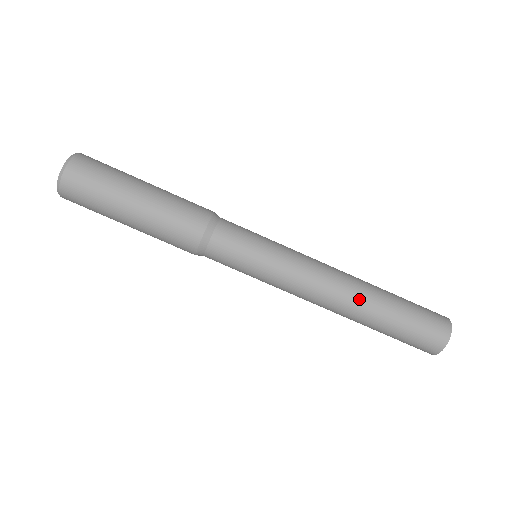
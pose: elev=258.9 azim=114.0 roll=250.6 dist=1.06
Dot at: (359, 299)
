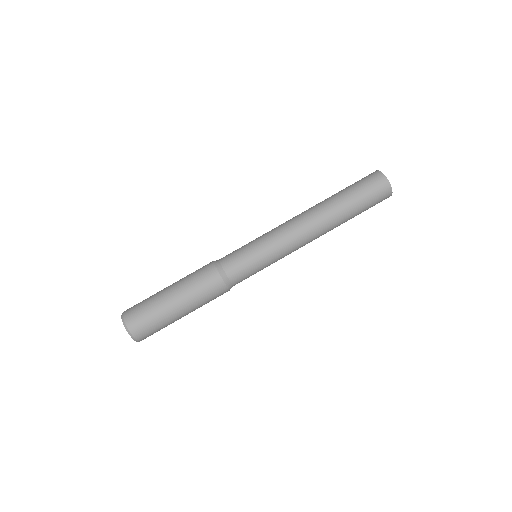
Dot at: (321, 210)
